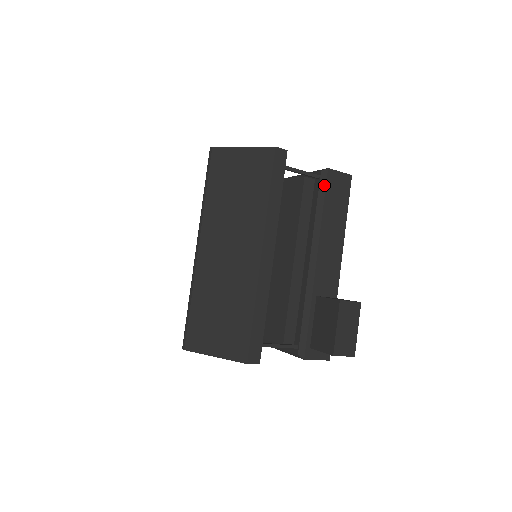
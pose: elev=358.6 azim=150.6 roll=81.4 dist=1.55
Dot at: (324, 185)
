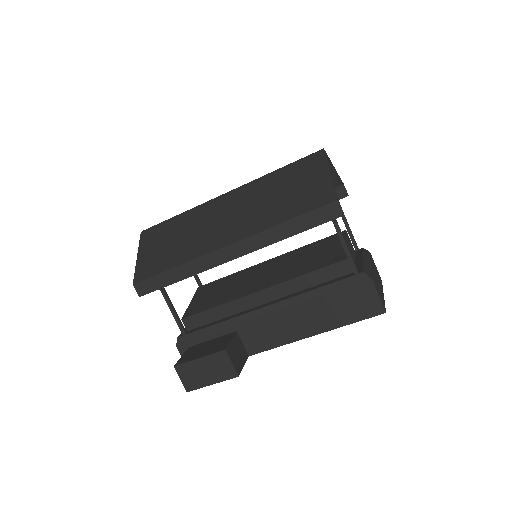
Dot at: (350, 283)
